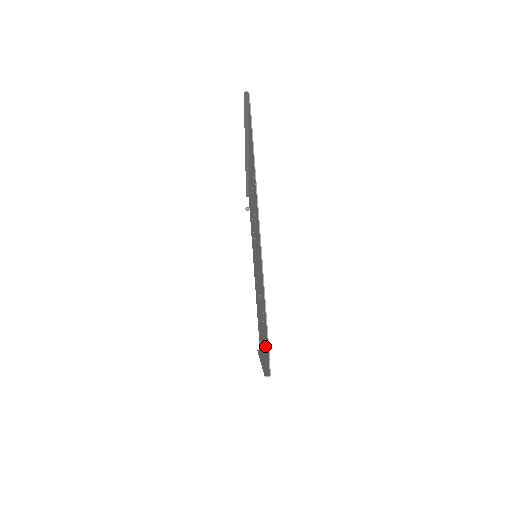
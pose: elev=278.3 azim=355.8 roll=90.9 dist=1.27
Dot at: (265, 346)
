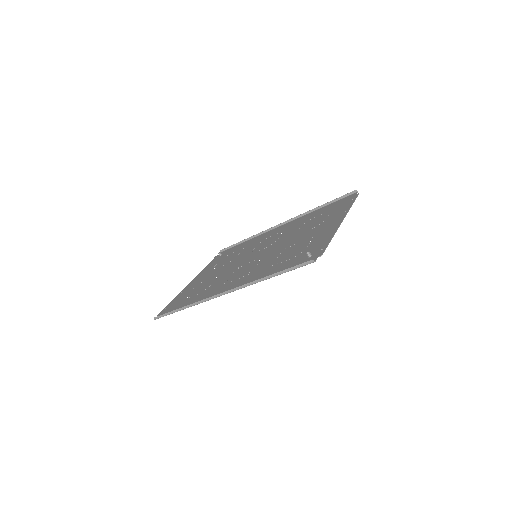
Dot at: (310, 256)
